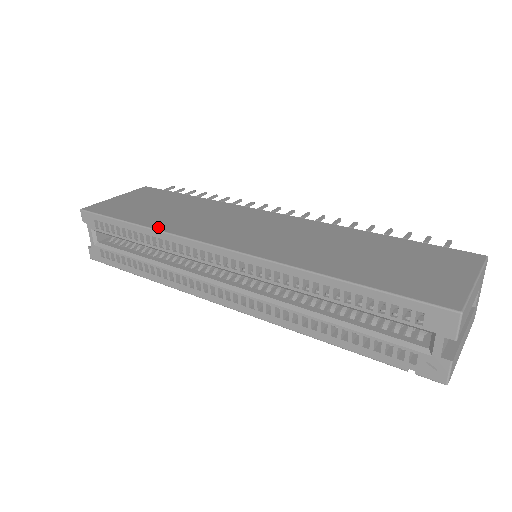
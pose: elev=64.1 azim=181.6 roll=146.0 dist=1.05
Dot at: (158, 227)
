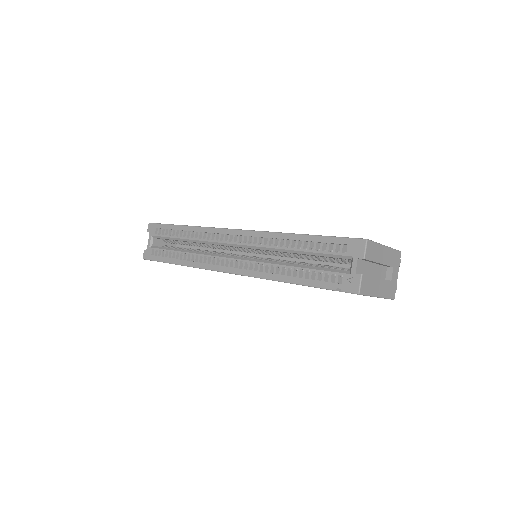
Dot at: occluded
